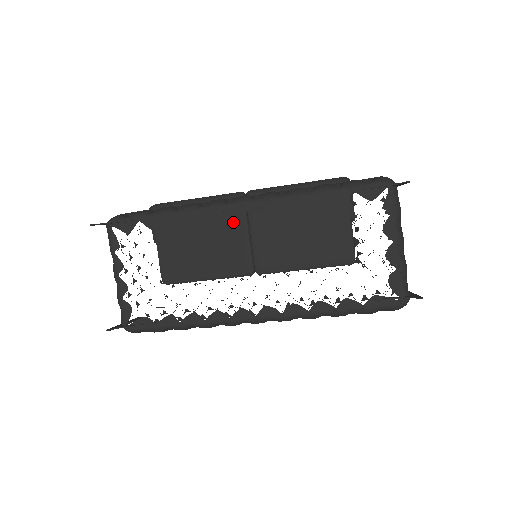
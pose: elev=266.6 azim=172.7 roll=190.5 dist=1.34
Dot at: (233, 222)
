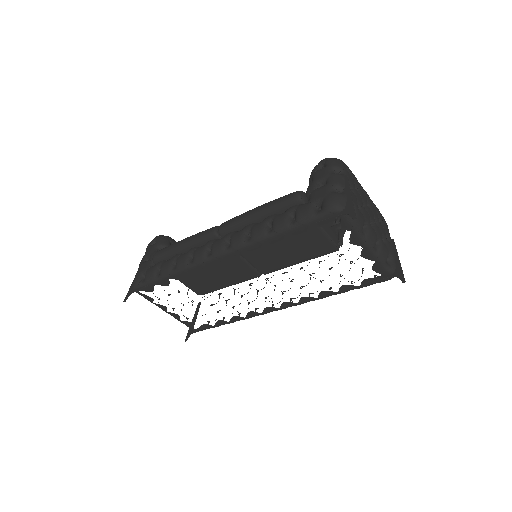
Dot at: occluded
